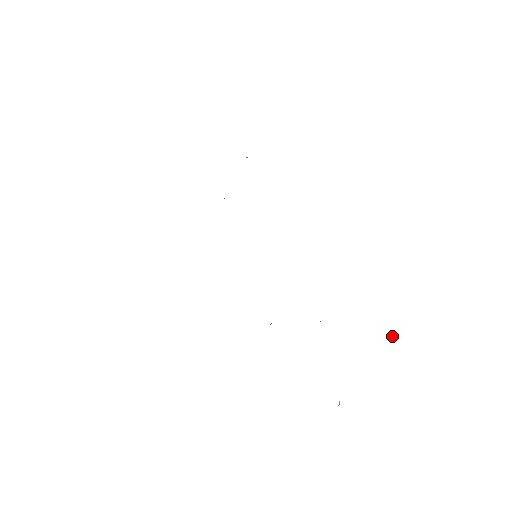
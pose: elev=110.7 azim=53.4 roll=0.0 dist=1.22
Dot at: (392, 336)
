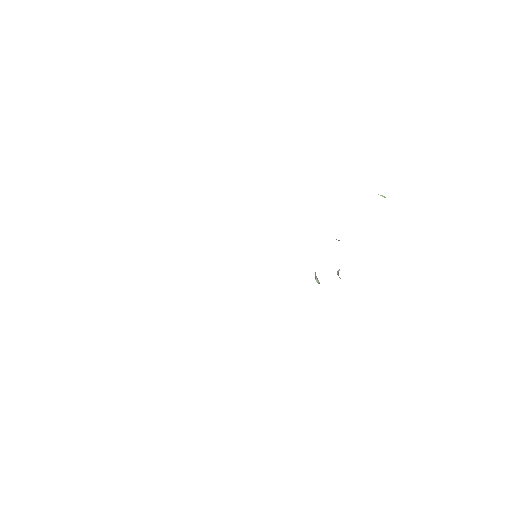
Dot at: (380, 195)
